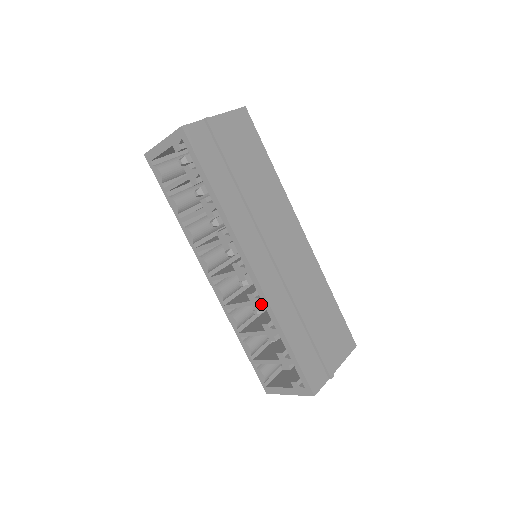
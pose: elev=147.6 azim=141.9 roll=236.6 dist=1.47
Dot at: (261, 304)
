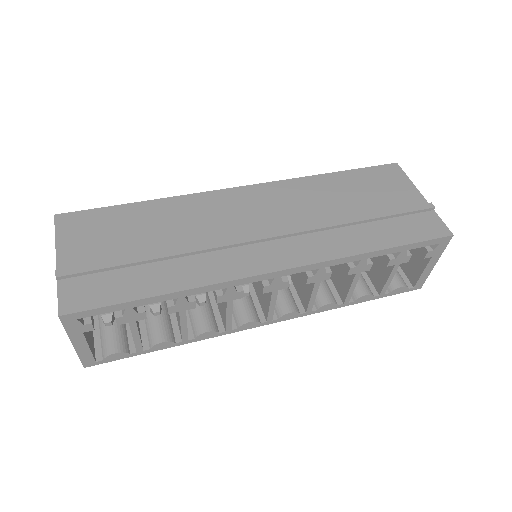
Dot at: (325, 270)
